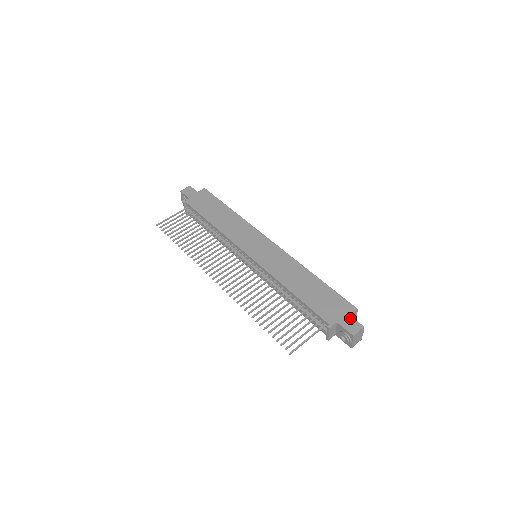
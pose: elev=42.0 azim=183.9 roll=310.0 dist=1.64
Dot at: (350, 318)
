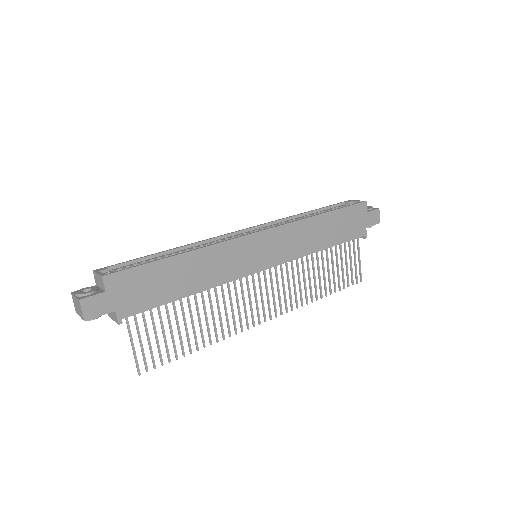
Dot at: (369, 214)
